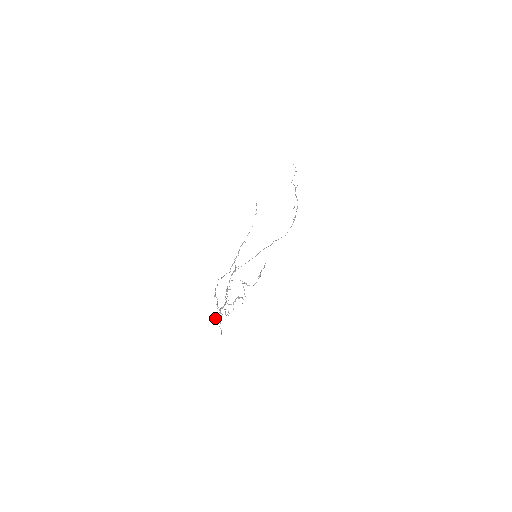
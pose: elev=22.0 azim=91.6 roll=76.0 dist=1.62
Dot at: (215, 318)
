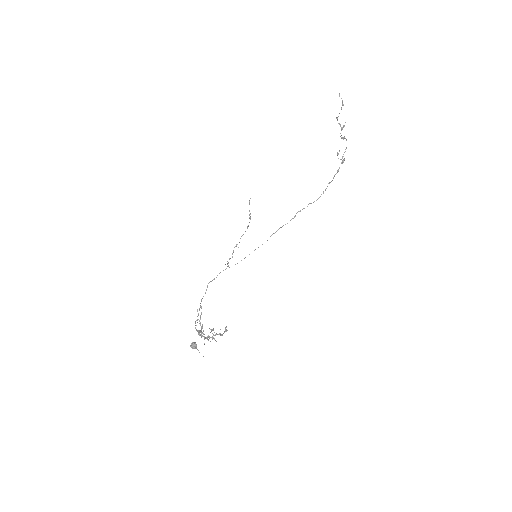
Dot at: (192, 343)
